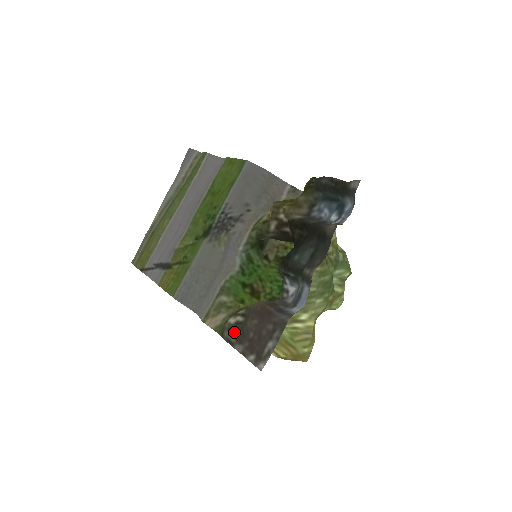
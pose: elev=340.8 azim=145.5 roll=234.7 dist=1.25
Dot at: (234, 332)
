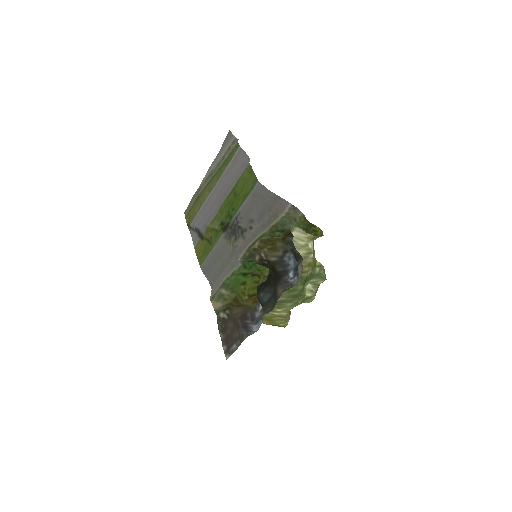
Dot at: (221, 323)
